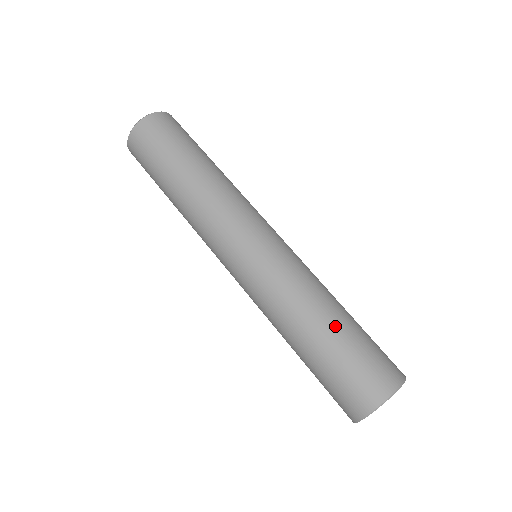
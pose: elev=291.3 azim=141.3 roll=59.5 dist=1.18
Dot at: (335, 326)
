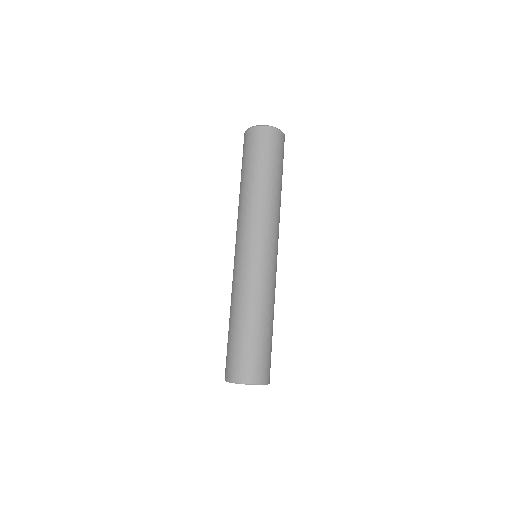
Dot at: (272, 330)
